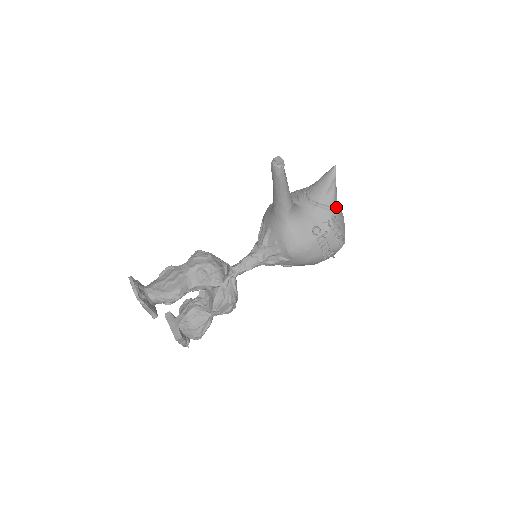
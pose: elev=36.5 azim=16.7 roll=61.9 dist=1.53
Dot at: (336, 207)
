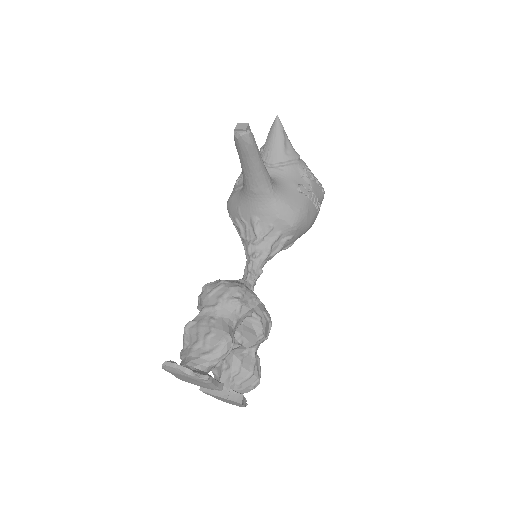
Dot at: (299, 158)
